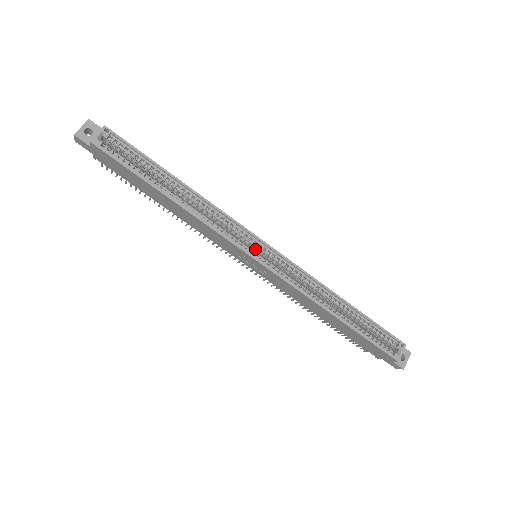
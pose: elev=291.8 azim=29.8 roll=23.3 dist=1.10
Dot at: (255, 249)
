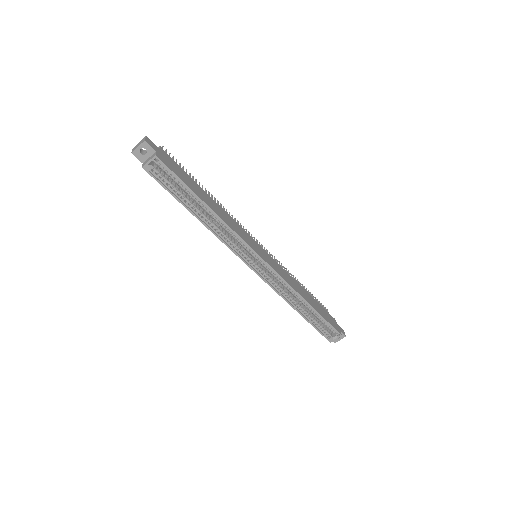
Dot at: (254, 257)
